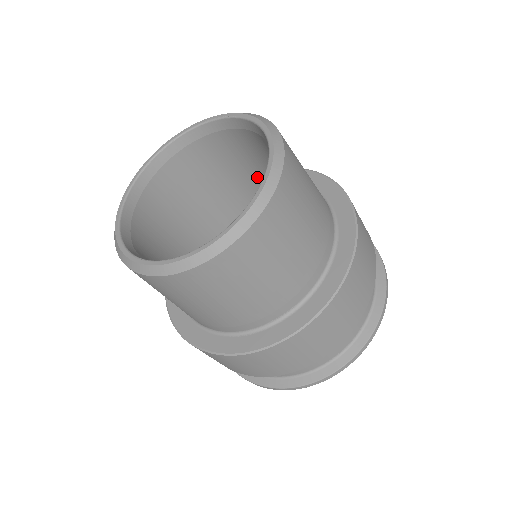
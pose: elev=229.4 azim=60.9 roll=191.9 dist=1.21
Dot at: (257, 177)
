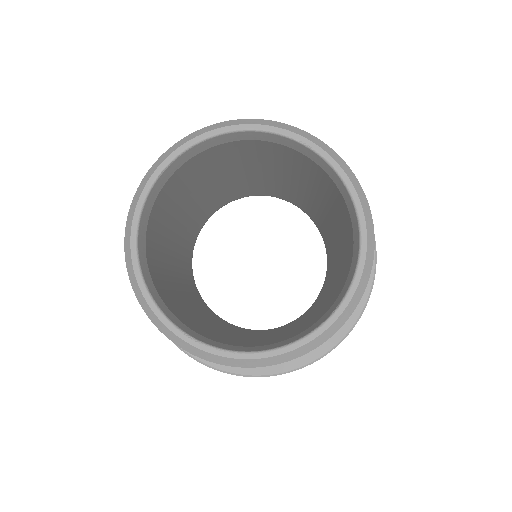
Dot at: (276, 170)
